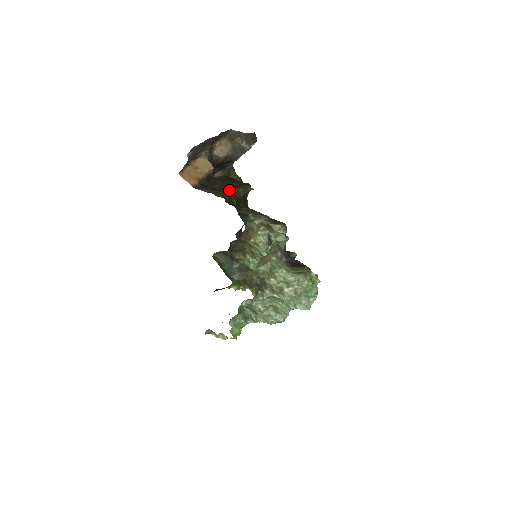
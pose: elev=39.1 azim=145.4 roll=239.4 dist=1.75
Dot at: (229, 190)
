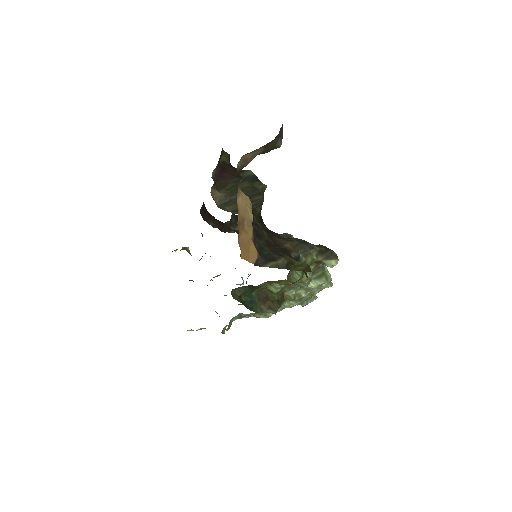
Dot at: (255, 213)
